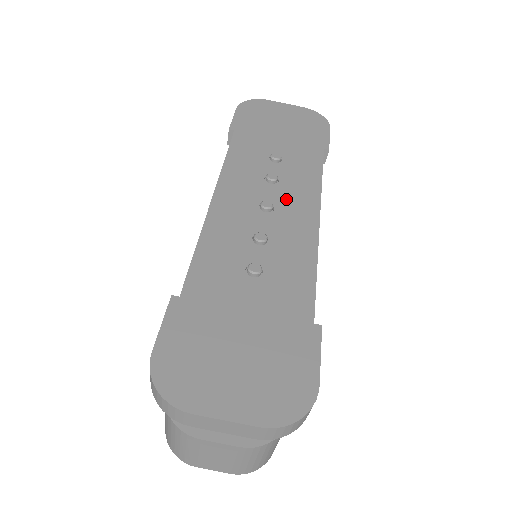
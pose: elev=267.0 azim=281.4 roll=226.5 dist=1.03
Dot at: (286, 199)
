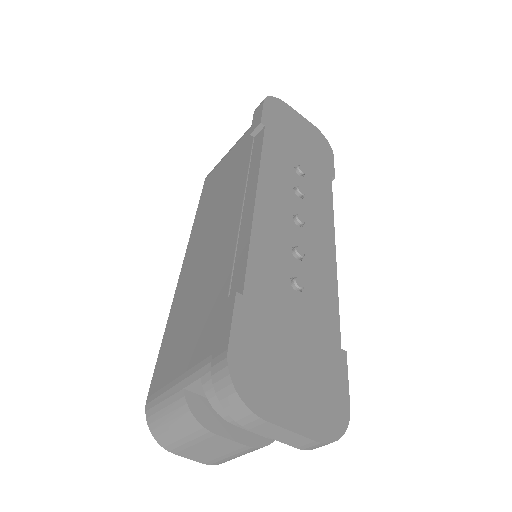
Dot at: (311, 217)
